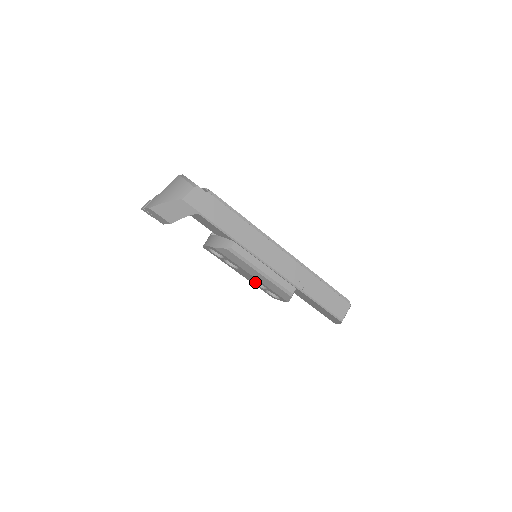
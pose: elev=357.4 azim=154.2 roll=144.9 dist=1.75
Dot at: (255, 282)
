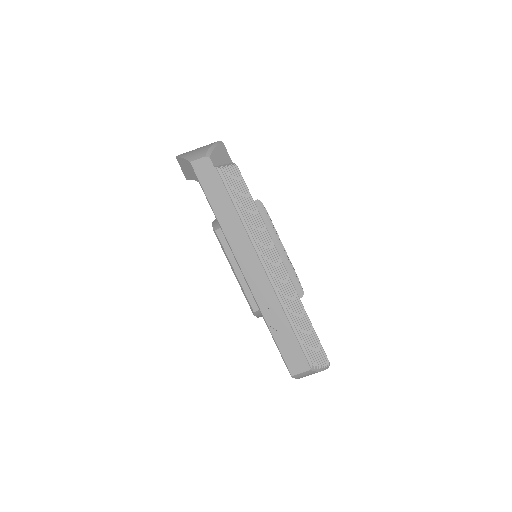
Dot at: occluded
